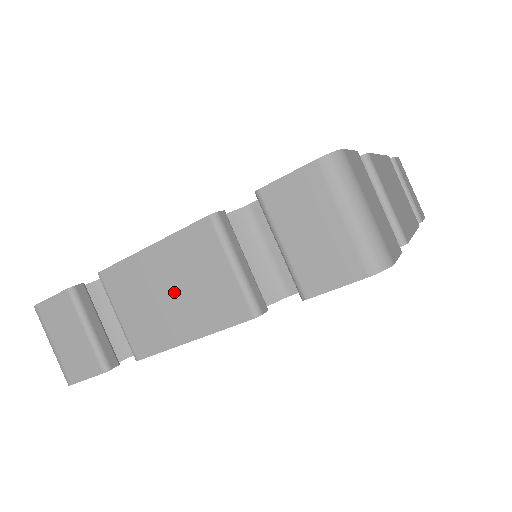
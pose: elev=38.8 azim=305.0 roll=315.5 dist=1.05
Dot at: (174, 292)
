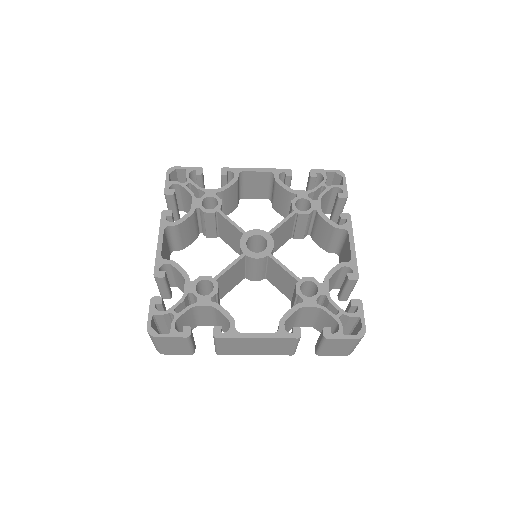
Dot at: (259, 347)
